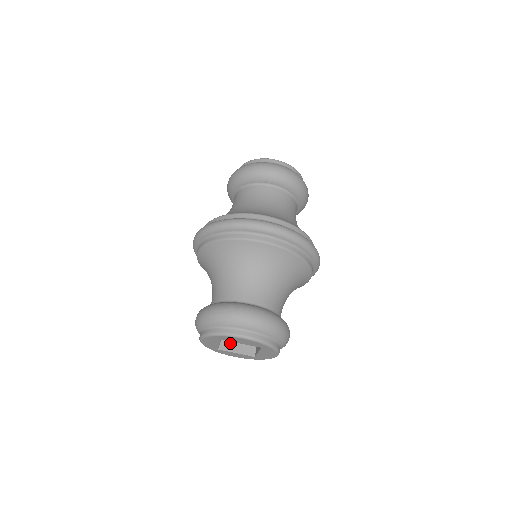
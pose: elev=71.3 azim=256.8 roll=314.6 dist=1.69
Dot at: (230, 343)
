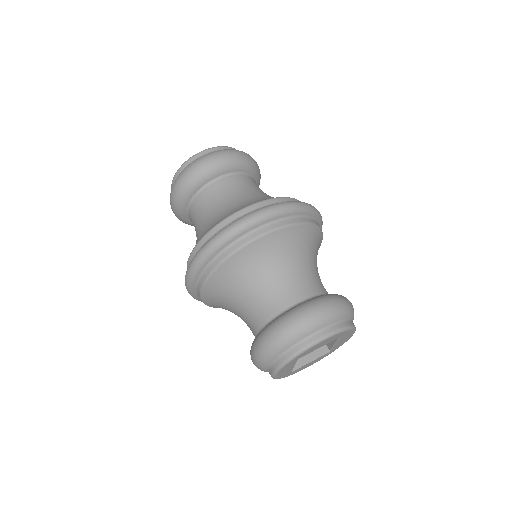
Dot at: occluded
